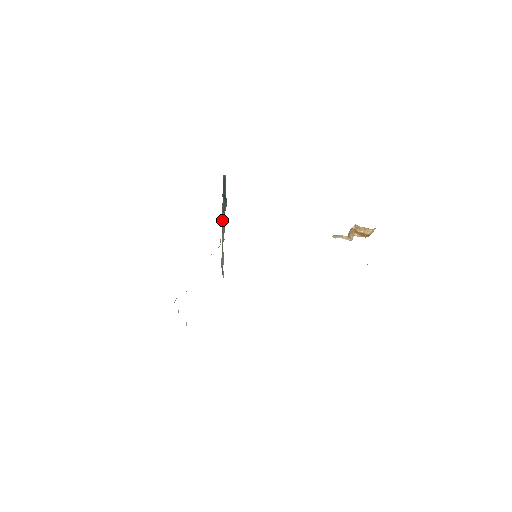
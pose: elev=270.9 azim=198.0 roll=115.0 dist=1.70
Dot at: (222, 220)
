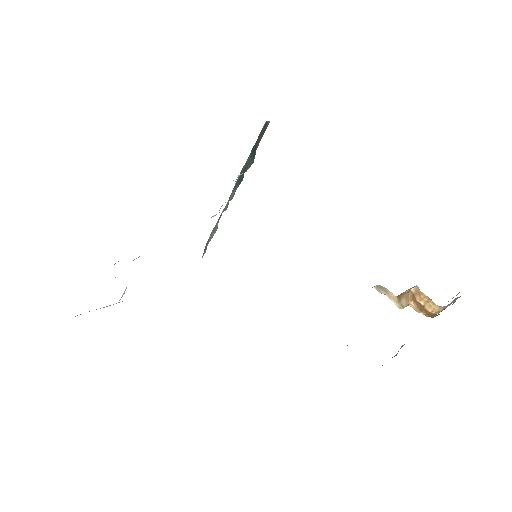
Dot at: (236, 182)
